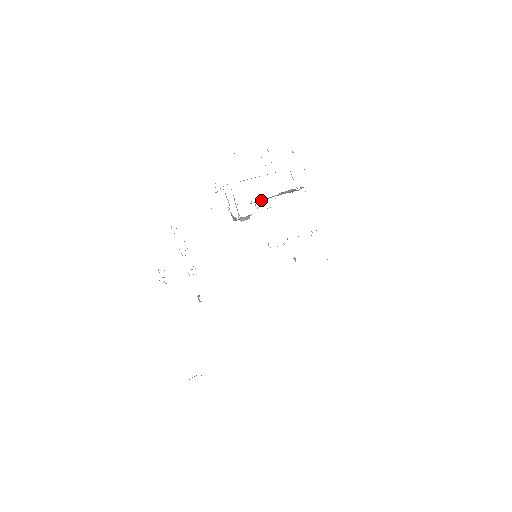
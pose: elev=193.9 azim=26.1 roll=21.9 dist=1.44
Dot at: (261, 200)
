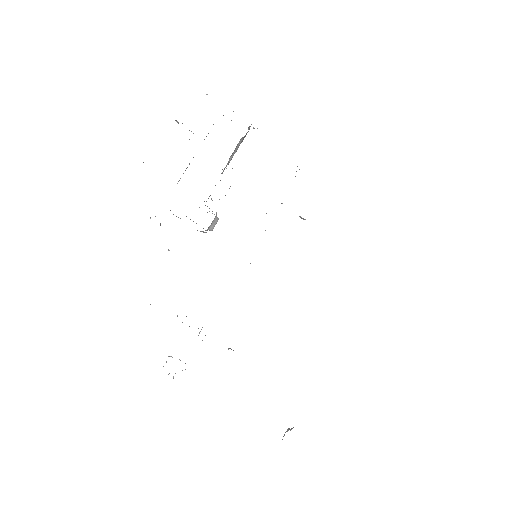
Dot at: occluded
